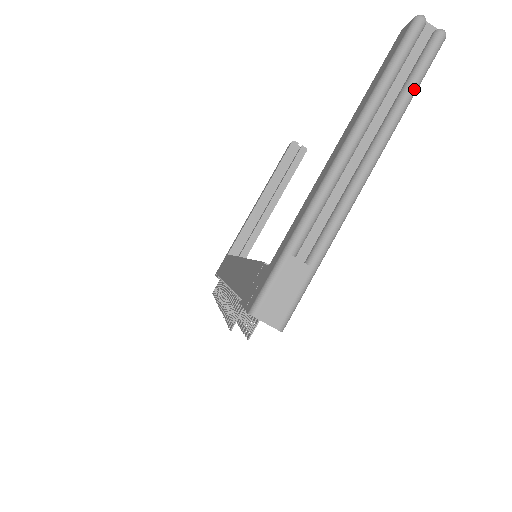
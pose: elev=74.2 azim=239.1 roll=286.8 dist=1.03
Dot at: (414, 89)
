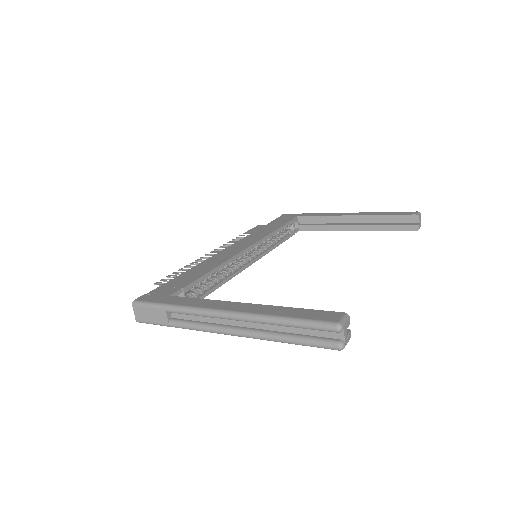
Dot at: (291, 342)
